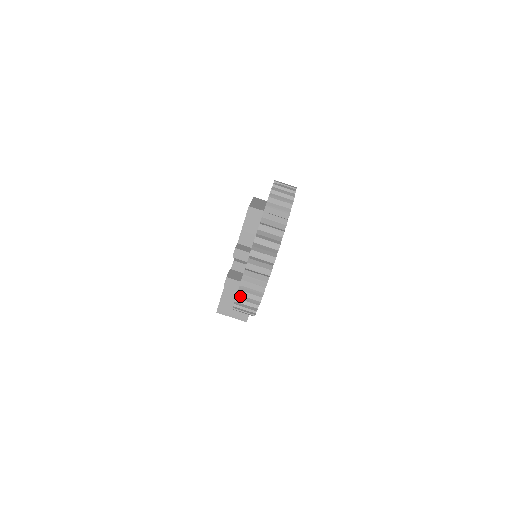
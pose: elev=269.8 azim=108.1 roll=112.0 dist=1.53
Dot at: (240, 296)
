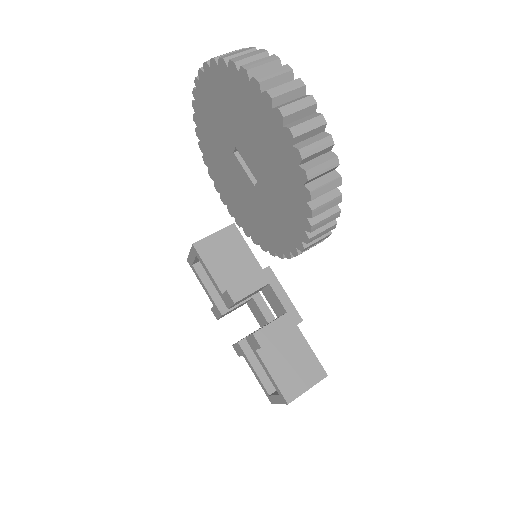
Dot at: (304, 150)
